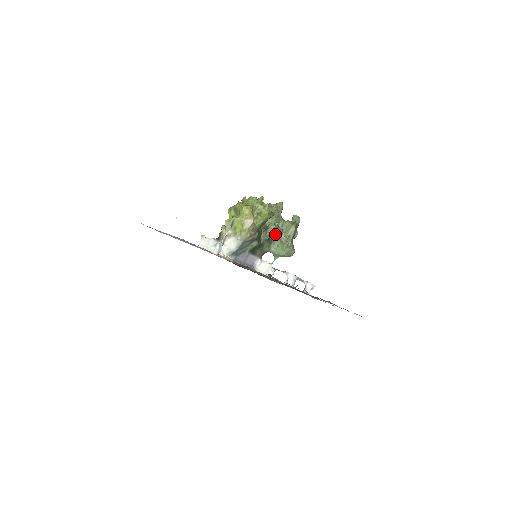
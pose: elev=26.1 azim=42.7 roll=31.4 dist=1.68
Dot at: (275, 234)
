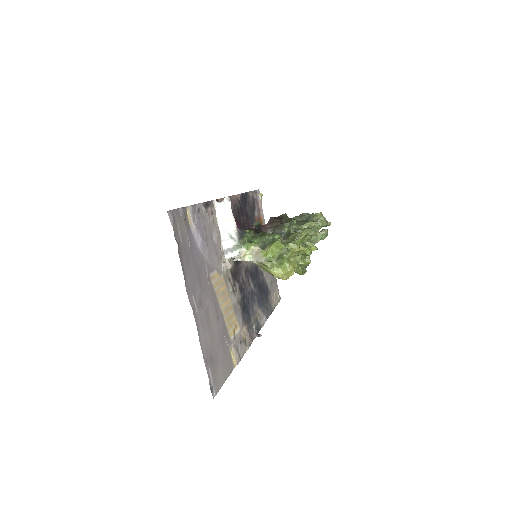
Dot at: occluded
